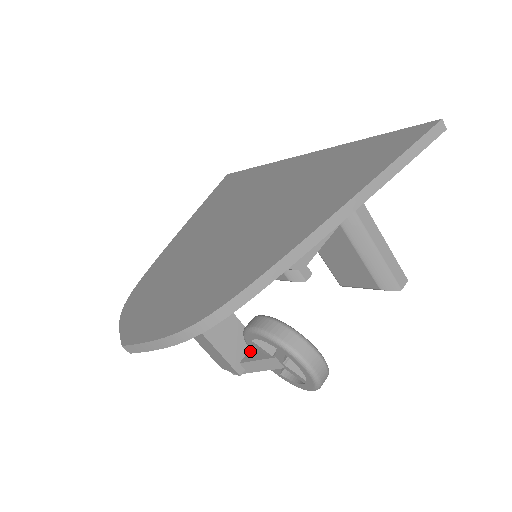
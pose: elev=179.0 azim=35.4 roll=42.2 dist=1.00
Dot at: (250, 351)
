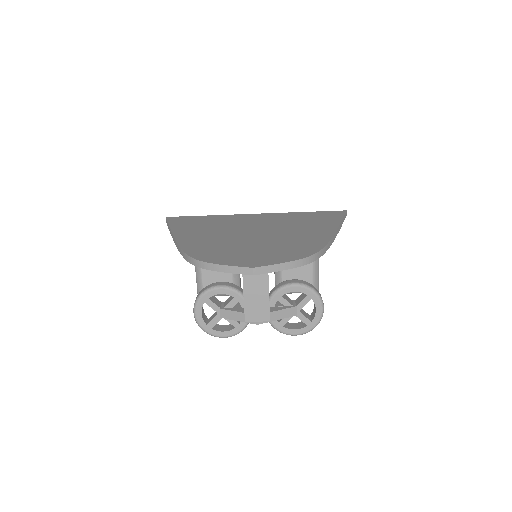
Dot at: (271, 307)
